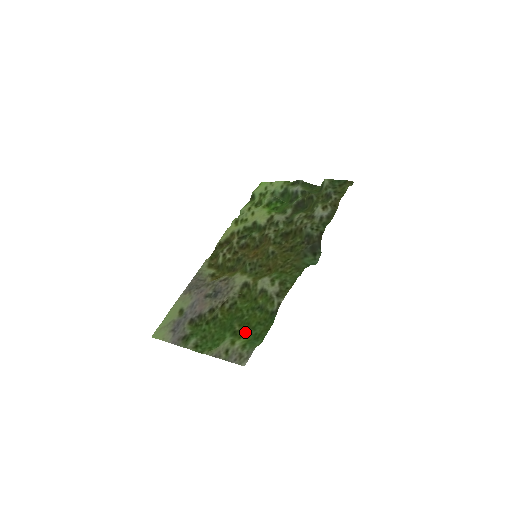
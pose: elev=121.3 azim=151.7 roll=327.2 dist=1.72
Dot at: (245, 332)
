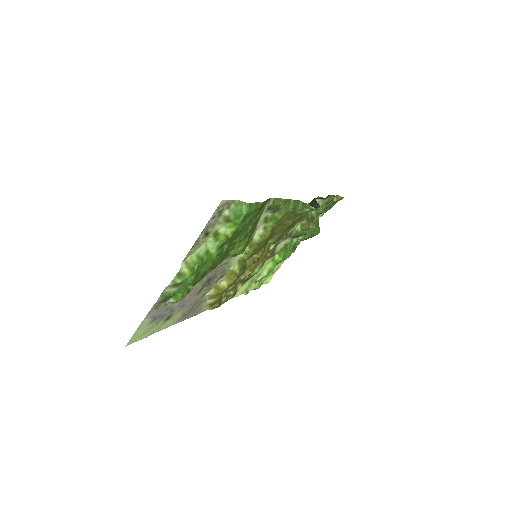
Dot at: (234, 235)
